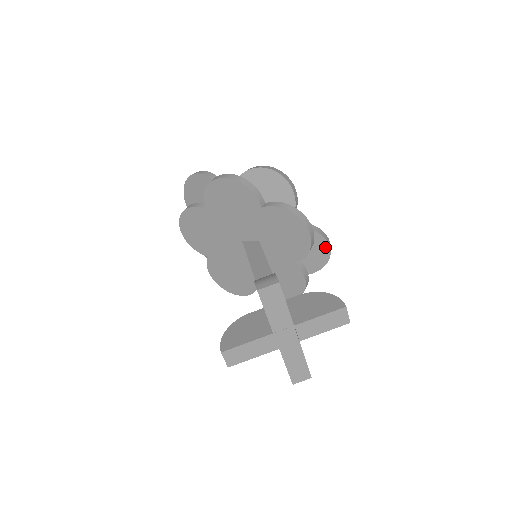
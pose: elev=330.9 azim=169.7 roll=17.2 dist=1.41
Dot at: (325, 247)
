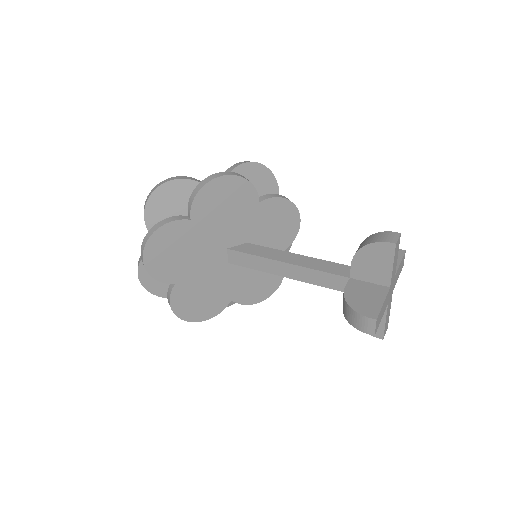
Dot at: occluded
